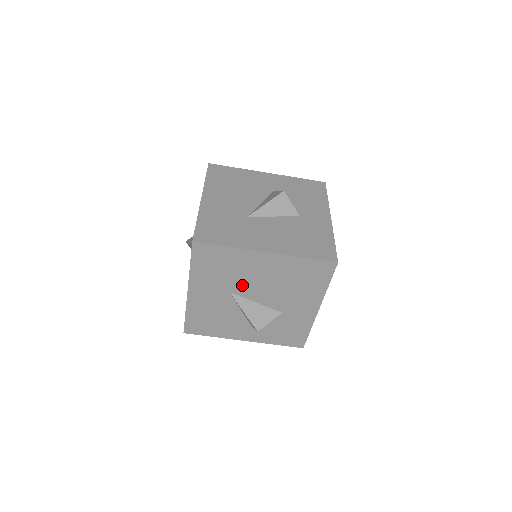
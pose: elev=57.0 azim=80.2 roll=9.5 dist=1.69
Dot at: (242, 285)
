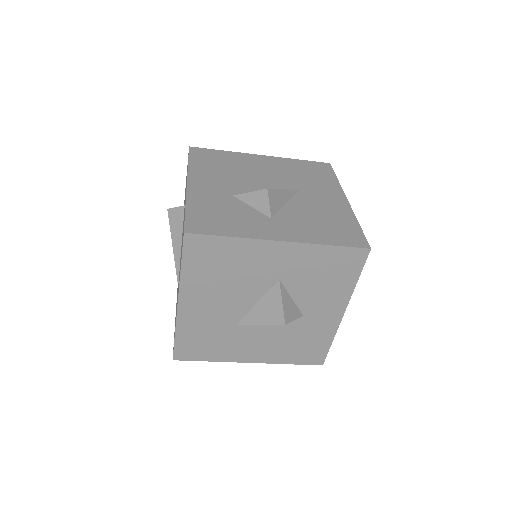
Dot at: occluded
